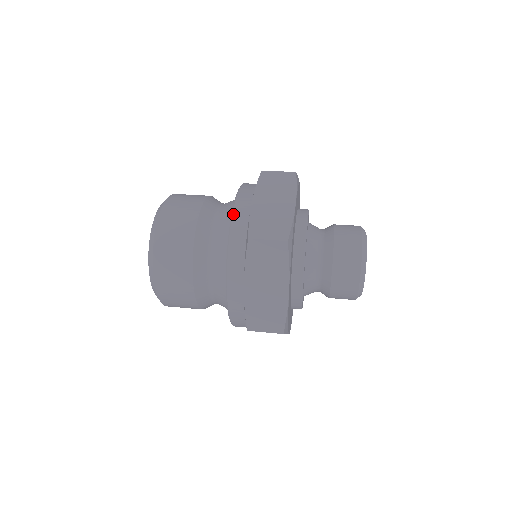
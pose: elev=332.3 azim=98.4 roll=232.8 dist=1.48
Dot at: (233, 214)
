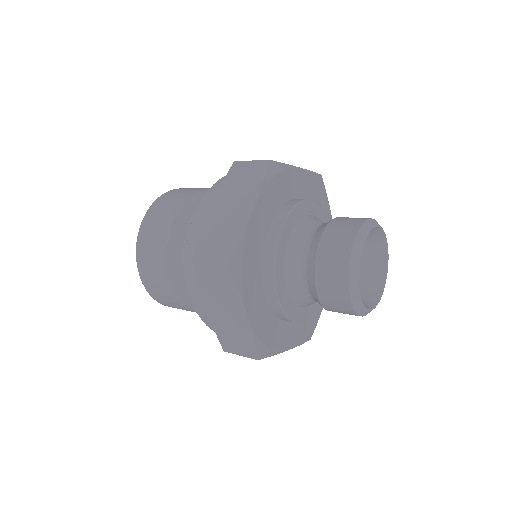
Dot at: (192, 224)
